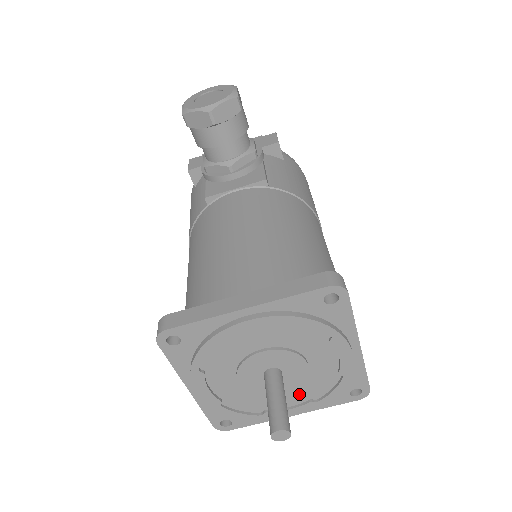
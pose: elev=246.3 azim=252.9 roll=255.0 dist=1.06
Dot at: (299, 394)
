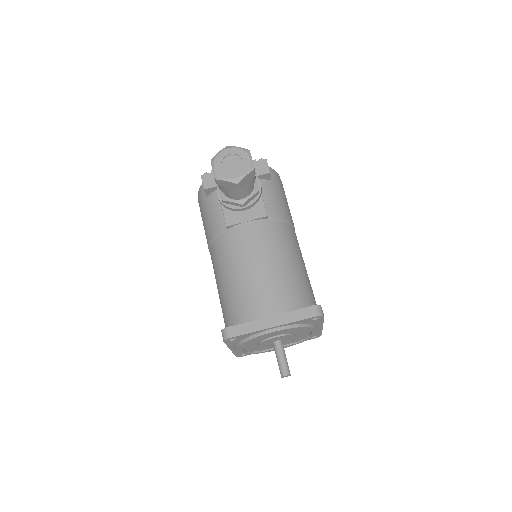
Dot at: (286, 343)
